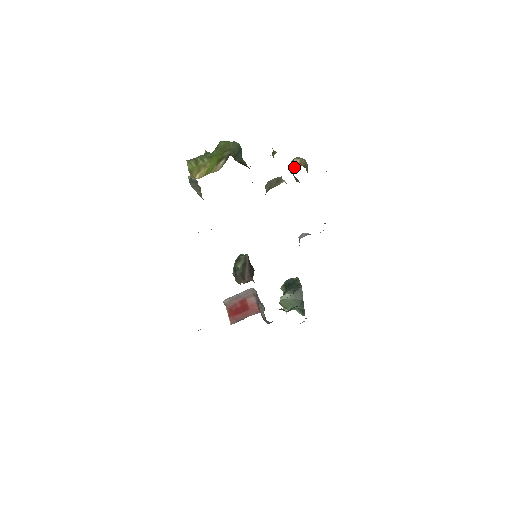
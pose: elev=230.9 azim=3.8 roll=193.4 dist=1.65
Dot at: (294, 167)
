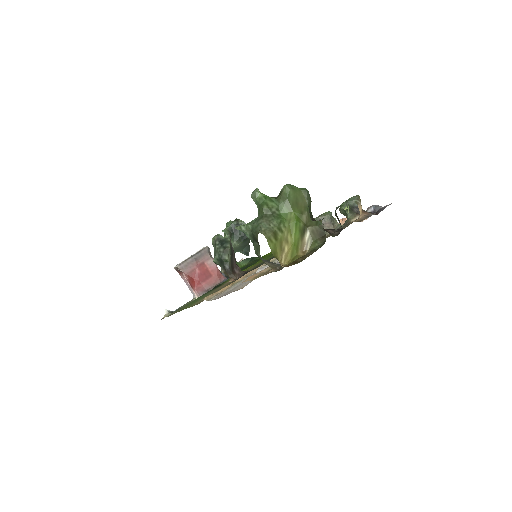
Dot at: (354, 212)
